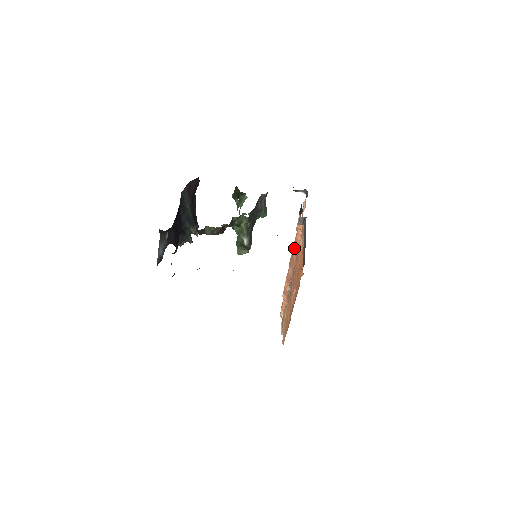
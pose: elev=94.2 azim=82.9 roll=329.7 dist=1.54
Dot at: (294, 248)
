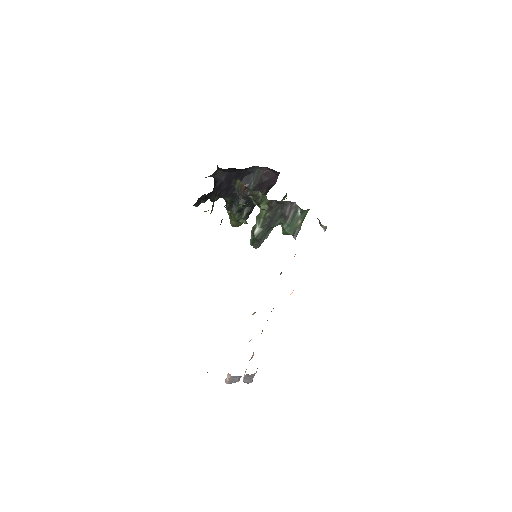
Dot at: occluded
